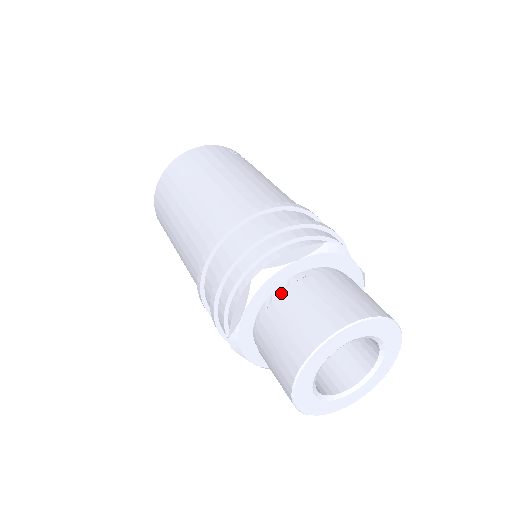
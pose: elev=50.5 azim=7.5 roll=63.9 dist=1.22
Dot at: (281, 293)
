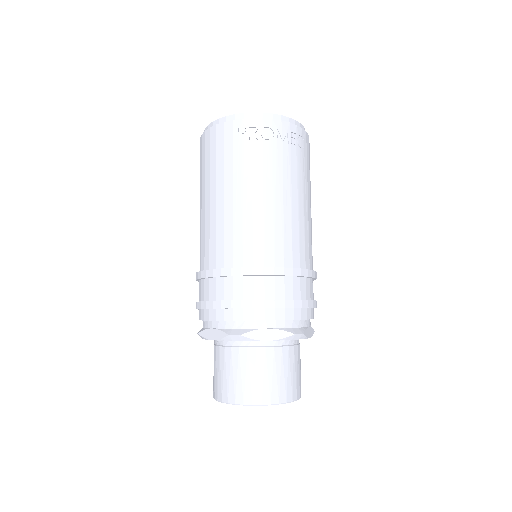
Dot at: (214, 346)
